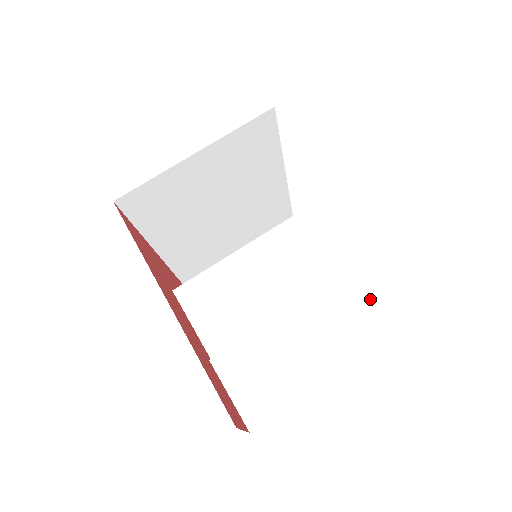
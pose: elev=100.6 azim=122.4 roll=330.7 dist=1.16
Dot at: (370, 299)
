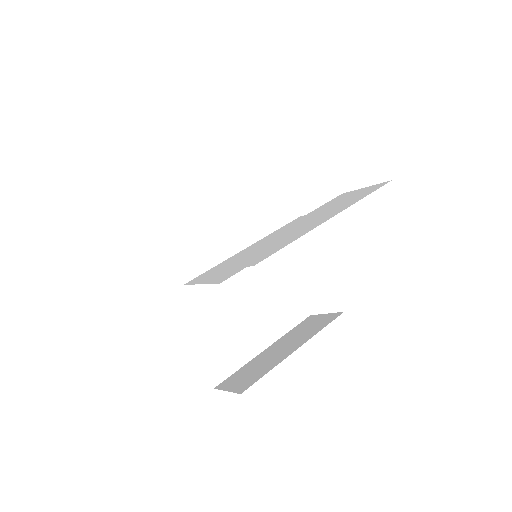
Dot at: (345, 199)
